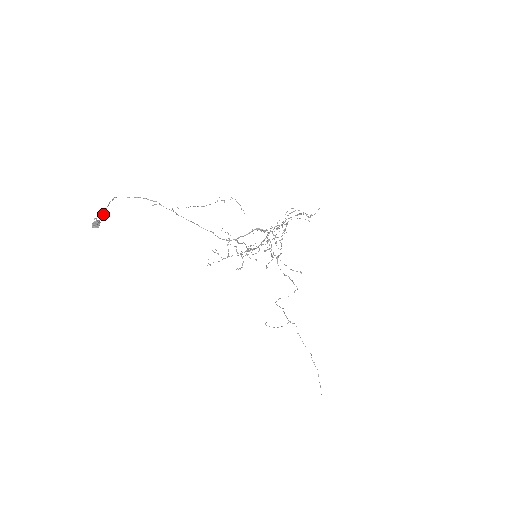
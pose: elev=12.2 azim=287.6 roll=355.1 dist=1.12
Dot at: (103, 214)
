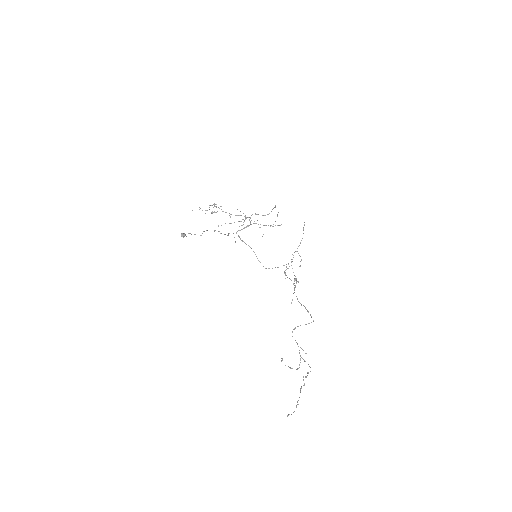
Dot at: (189, 233)
